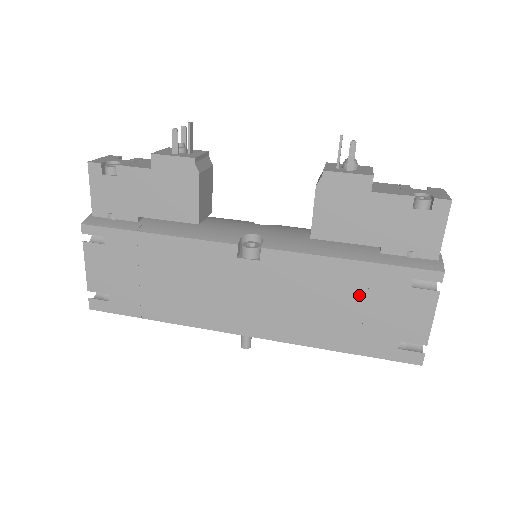
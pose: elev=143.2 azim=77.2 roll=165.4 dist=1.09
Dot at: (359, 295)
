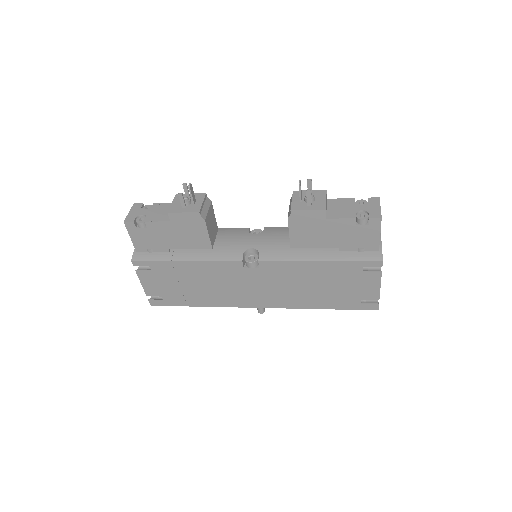
Dot at: (329, 279)
